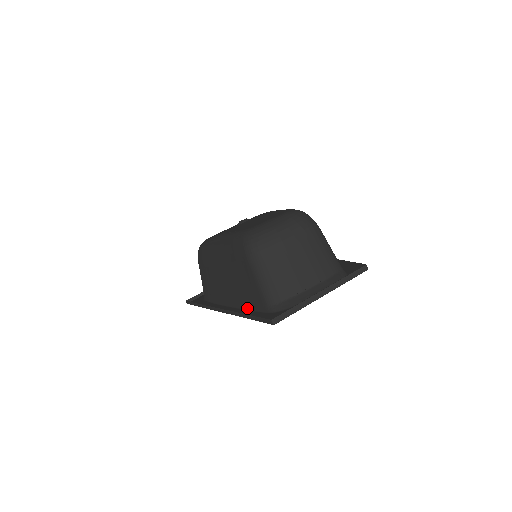
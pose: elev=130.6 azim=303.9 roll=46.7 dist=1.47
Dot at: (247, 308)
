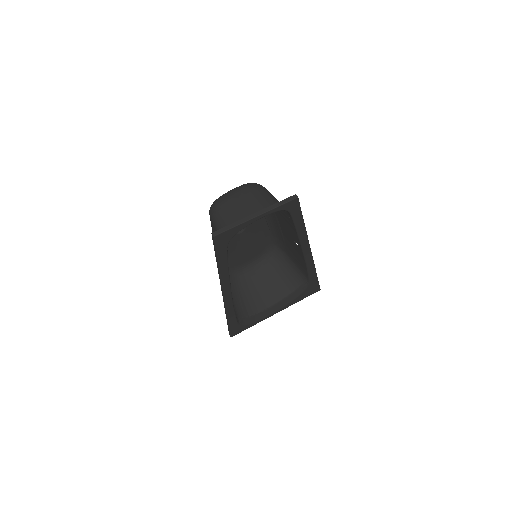
Dot at: (227, 268)
